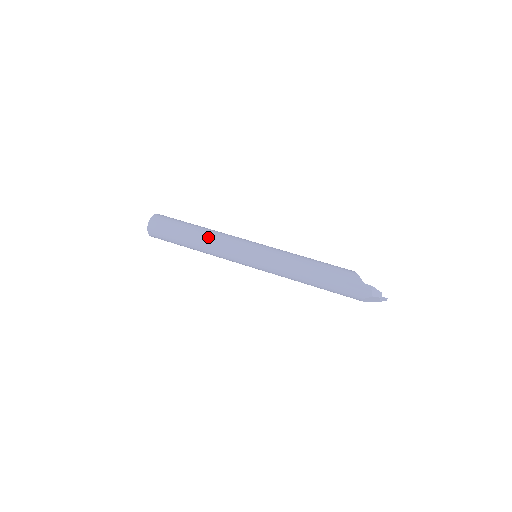
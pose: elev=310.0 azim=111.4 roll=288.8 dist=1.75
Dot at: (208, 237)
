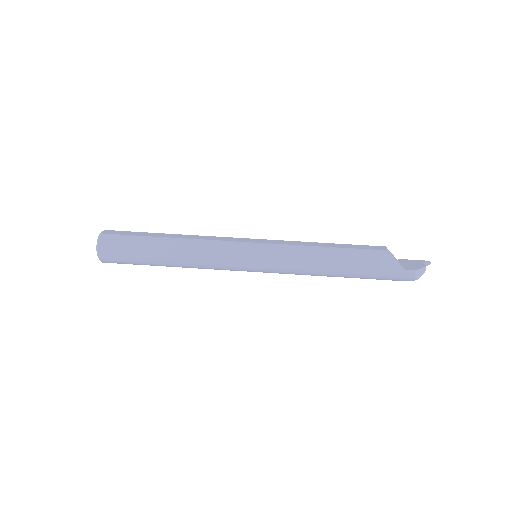
Dot at: (187, 257)
